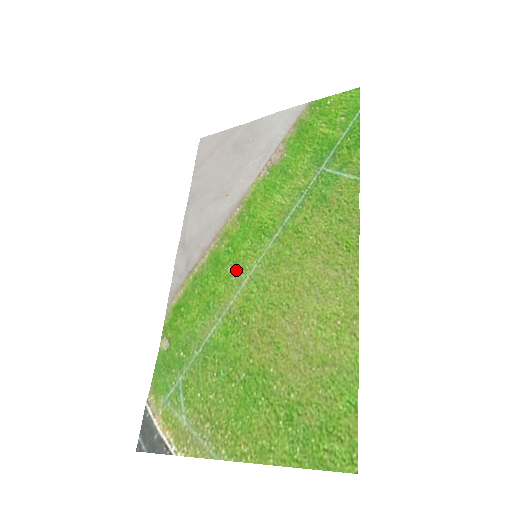
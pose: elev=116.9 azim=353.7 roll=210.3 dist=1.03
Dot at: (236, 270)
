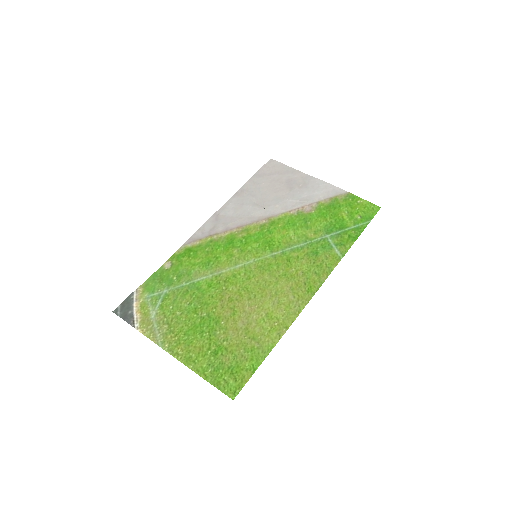
Dot at: (239, 255)
